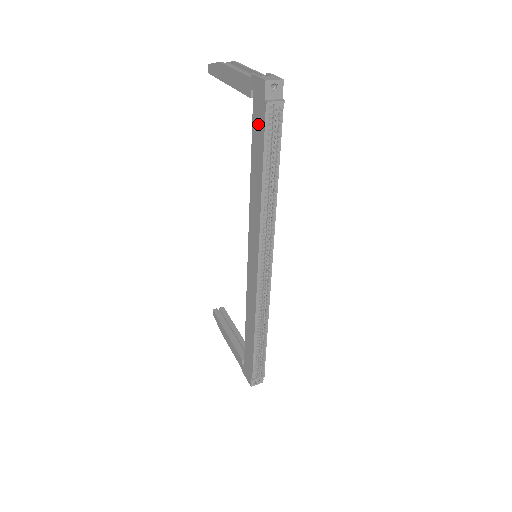
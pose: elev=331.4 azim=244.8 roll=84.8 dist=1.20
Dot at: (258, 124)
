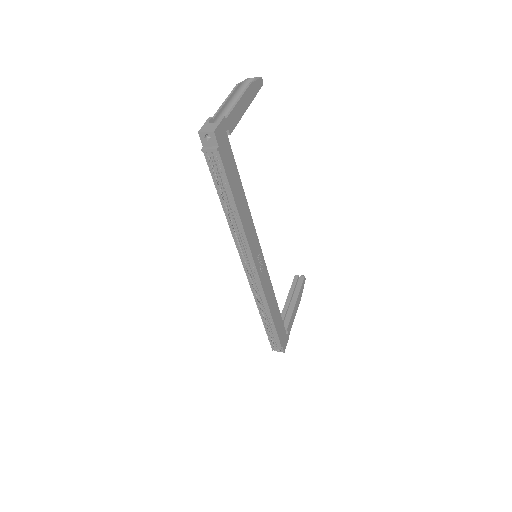
Dot at: occluded
